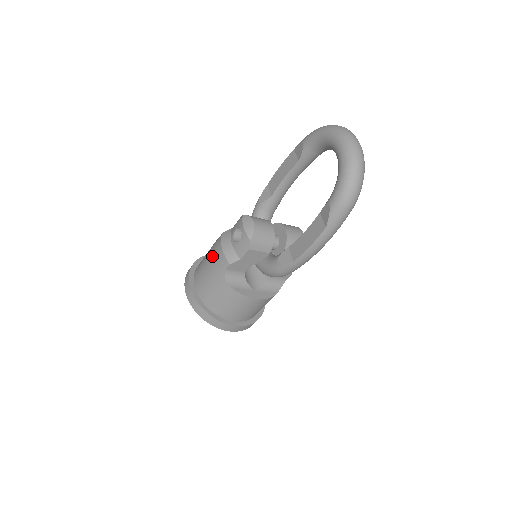
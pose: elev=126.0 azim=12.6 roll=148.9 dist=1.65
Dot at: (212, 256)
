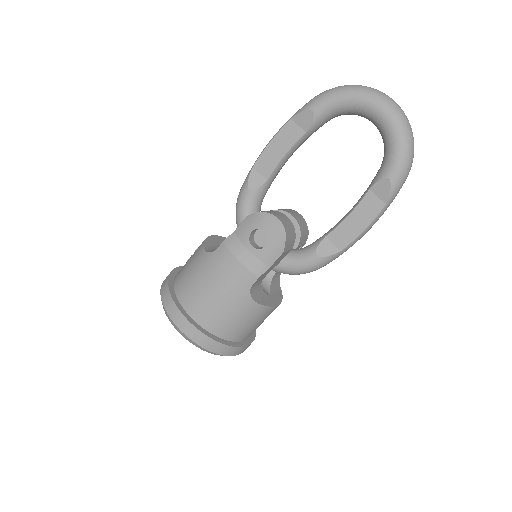
Dot at: (220, 275)
